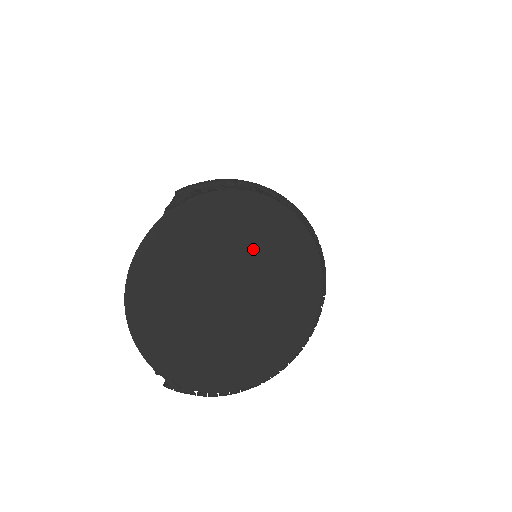
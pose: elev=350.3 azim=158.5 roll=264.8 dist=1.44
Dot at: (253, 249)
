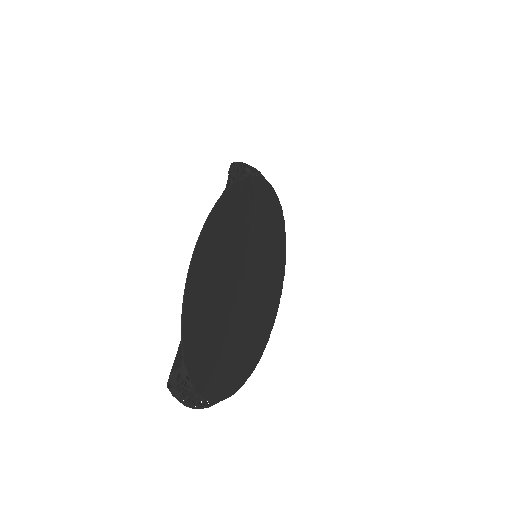
Dot at: (264, 247)
